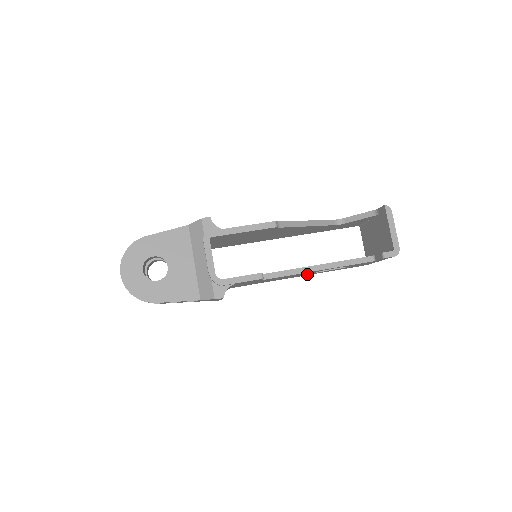
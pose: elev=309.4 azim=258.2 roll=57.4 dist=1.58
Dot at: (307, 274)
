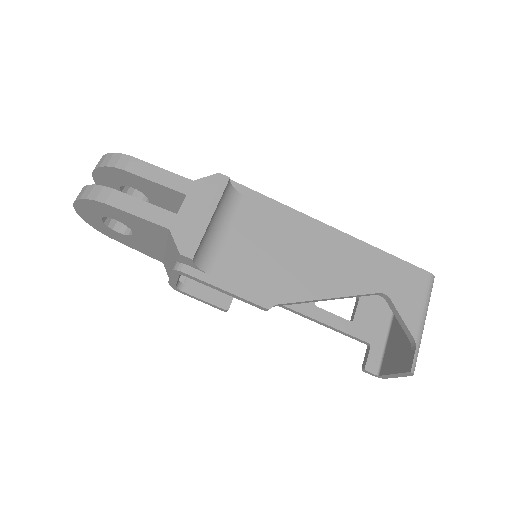
Dot at: occluded
